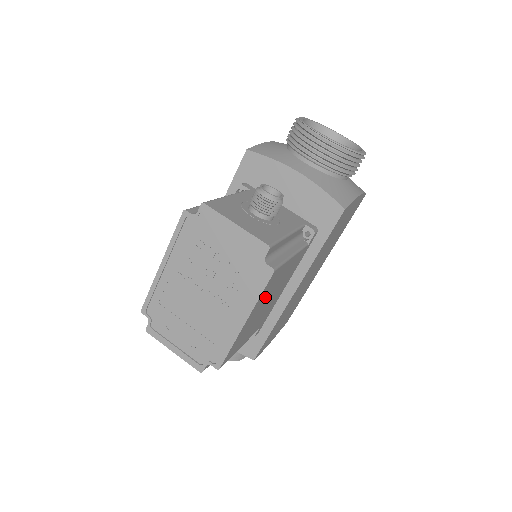
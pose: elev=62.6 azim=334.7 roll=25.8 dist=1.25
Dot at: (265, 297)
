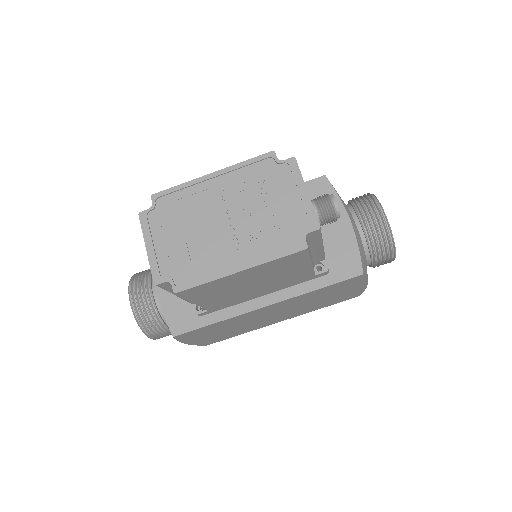
Dot at: (267, 271)
